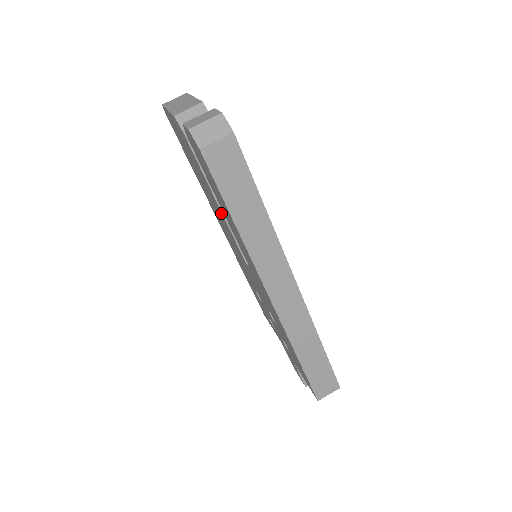
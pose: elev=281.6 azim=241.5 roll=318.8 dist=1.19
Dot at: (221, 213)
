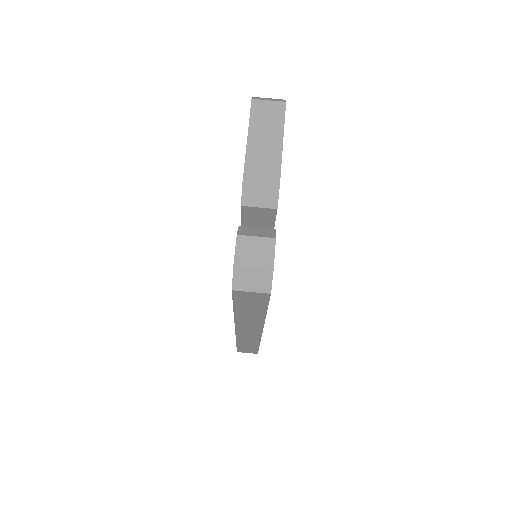
Dot at: occluded
